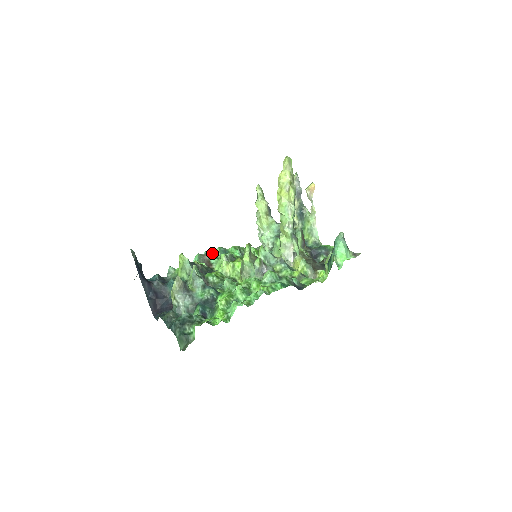
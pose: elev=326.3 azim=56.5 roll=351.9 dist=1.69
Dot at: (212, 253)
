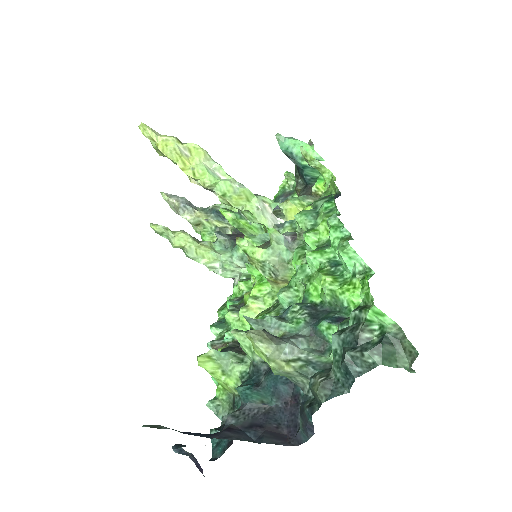
Dot at: occluded
